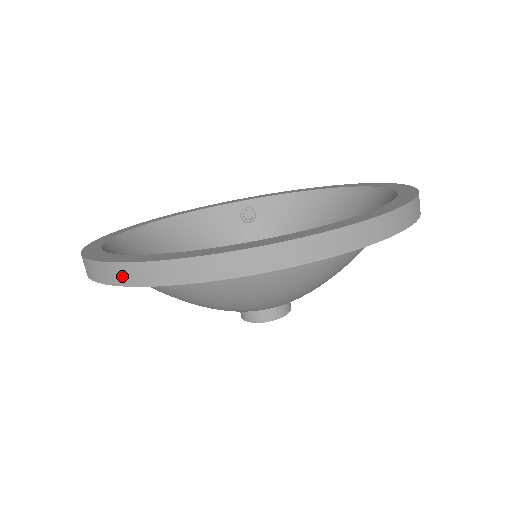
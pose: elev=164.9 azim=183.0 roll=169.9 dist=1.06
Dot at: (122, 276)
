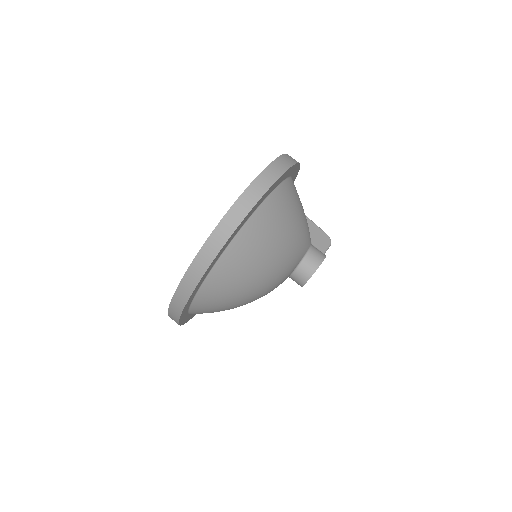
Dot at: occluded
